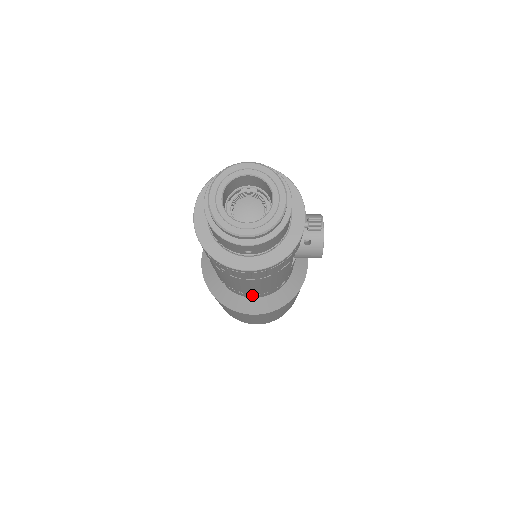
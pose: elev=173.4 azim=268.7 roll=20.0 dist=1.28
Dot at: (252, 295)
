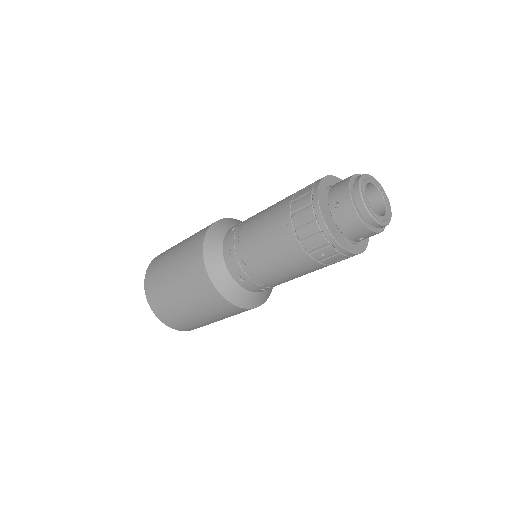
Dot at: (265, 288)
